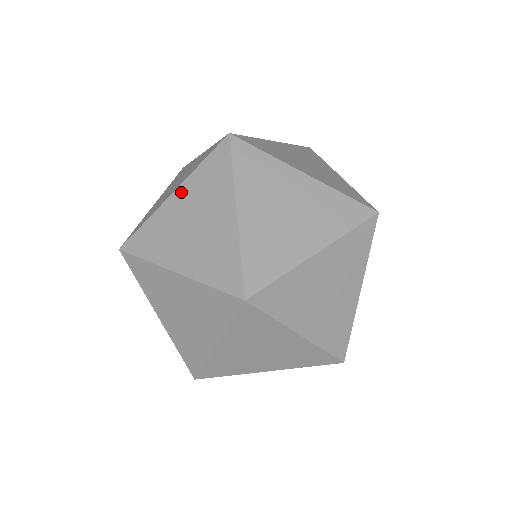
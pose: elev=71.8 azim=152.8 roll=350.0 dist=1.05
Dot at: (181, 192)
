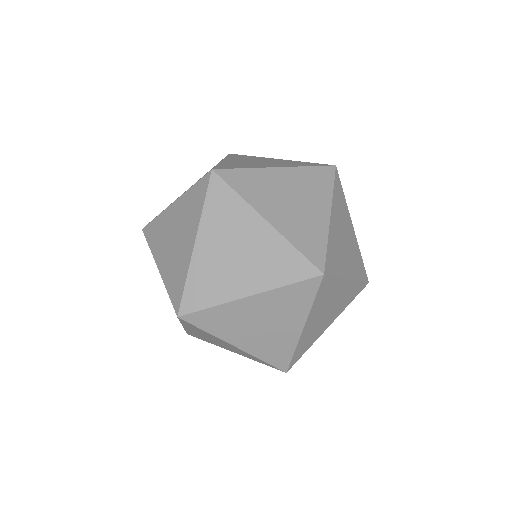
Dot at: (287, 172)
